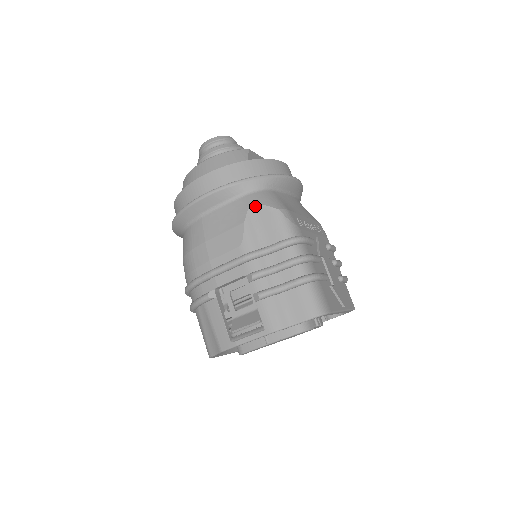
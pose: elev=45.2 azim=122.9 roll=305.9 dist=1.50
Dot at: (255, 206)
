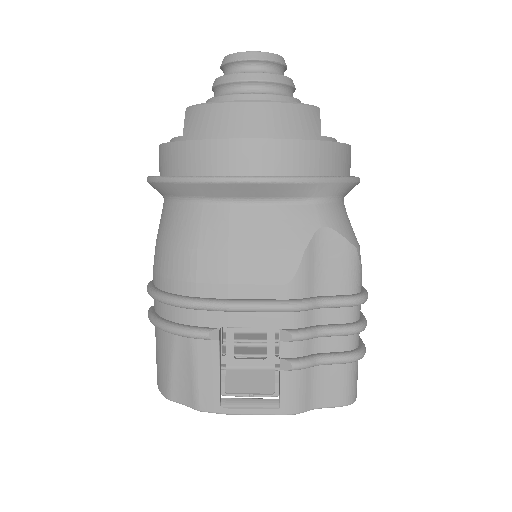
Dot at: (327, 230)
